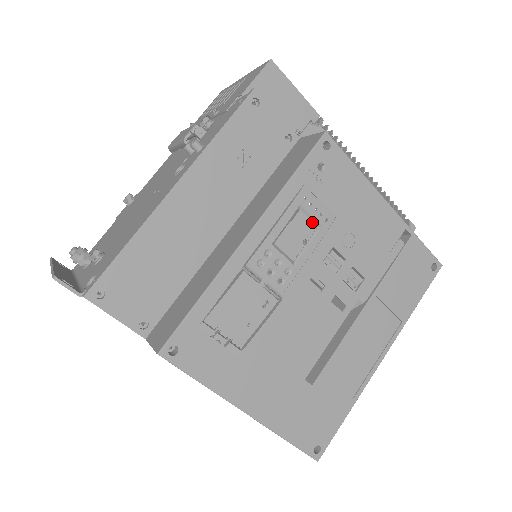
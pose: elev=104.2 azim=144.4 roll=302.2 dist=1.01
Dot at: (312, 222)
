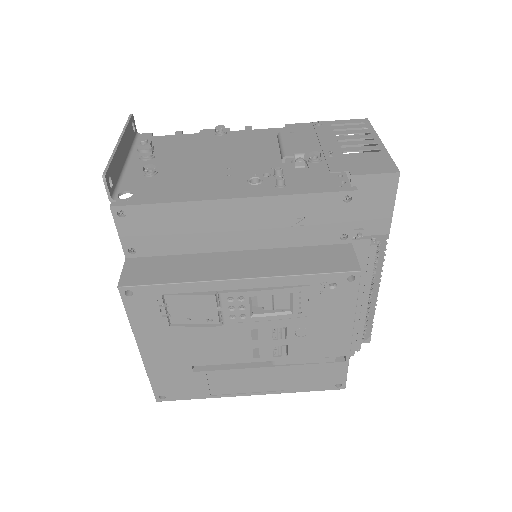
Dot at: occluded
